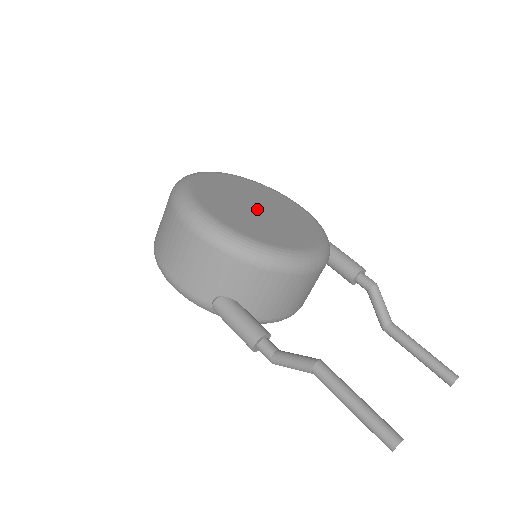
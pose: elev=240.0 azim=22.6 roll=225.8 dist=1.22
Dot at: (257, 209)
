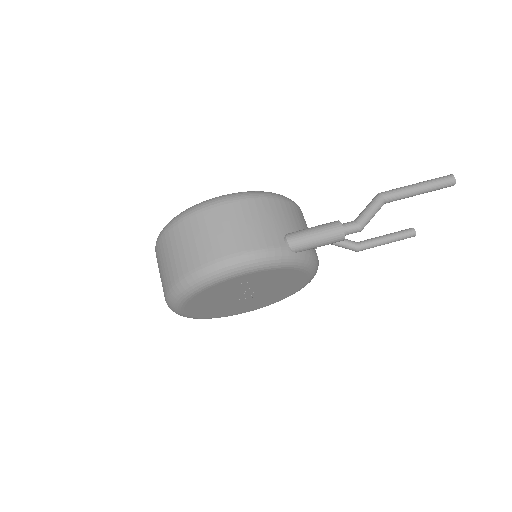
Dot at: occluded
